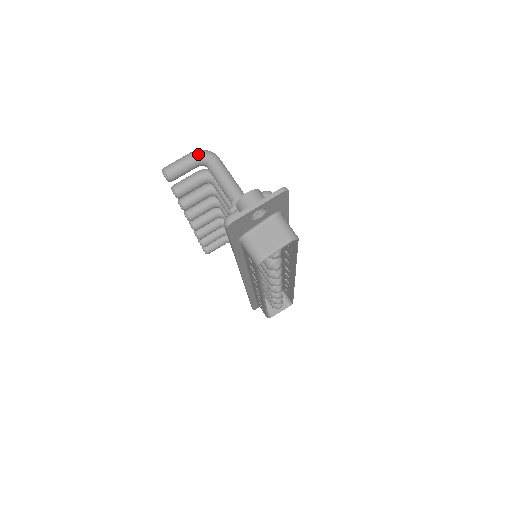
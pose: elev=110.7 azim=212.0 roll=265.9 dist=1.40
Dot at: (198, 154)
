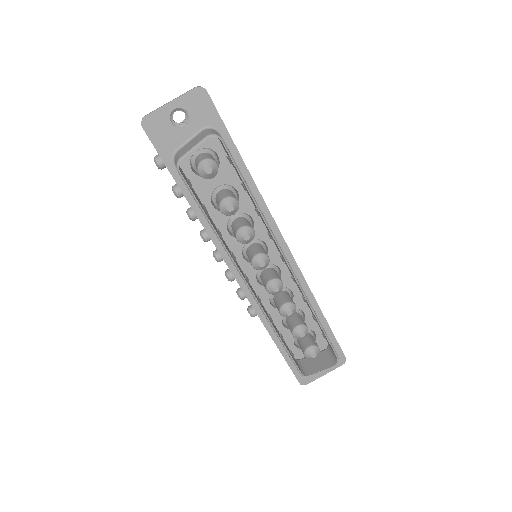
Dot at: occluded
